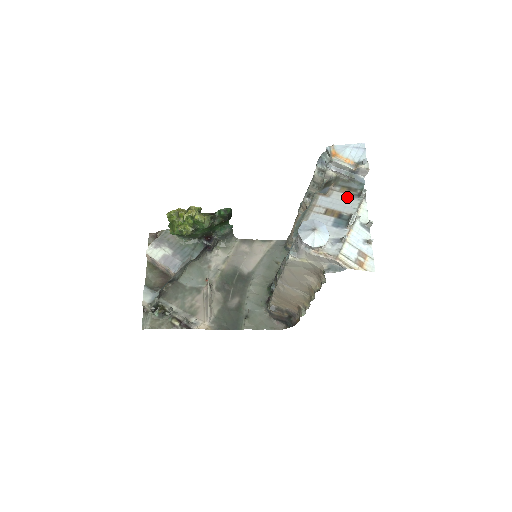
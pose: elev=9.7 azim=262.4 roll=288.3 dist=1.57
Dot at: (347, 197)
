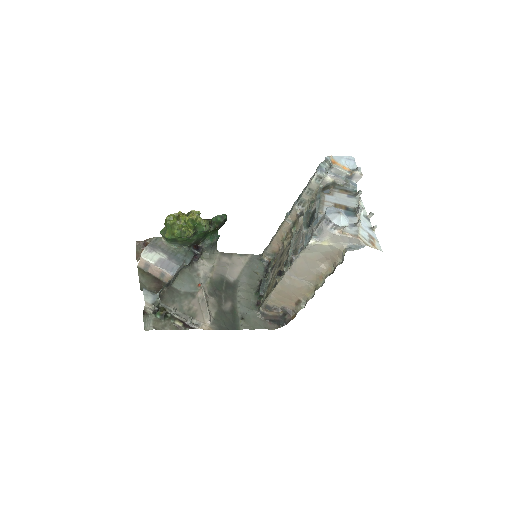
Dot at: (347, 196)
